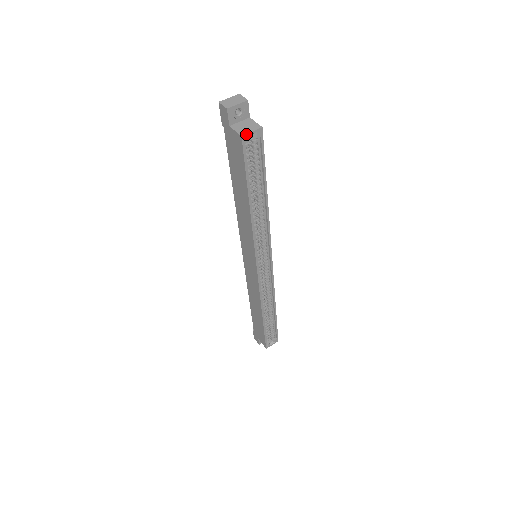
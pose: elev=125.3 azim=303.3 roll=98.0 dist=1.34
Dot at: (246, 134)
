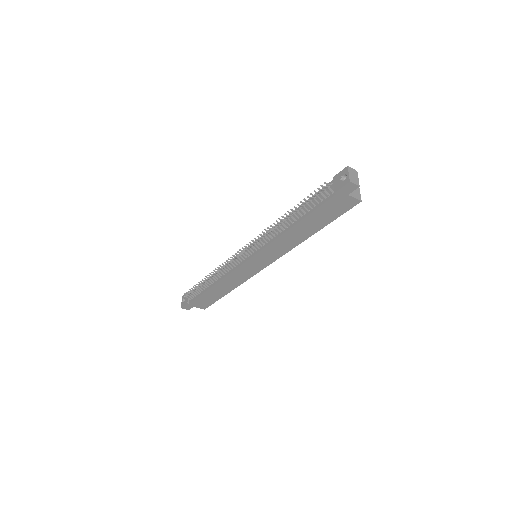
Dot at: occluded
